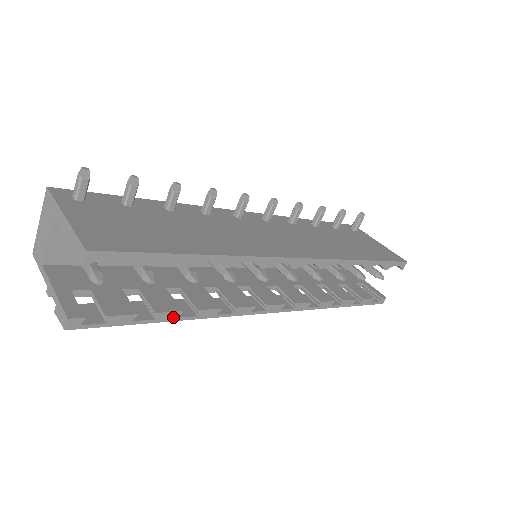
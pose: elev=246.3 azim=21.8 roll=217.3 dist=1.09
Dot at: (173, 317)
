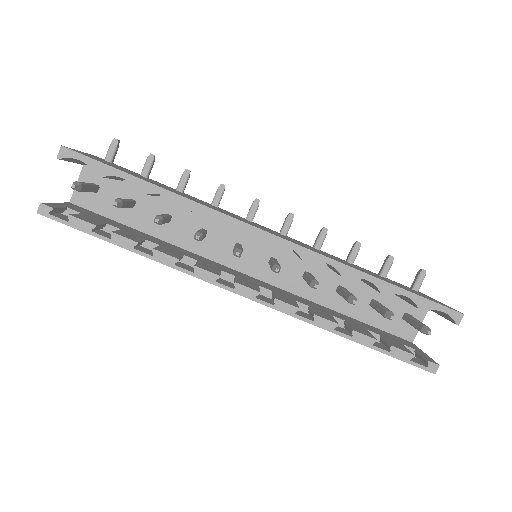
Dot at: (128, 245)
